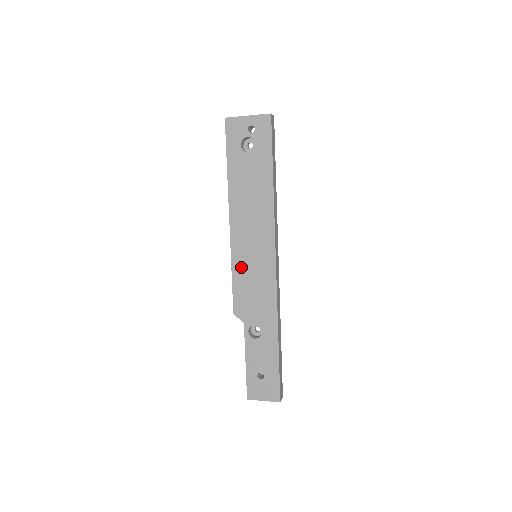
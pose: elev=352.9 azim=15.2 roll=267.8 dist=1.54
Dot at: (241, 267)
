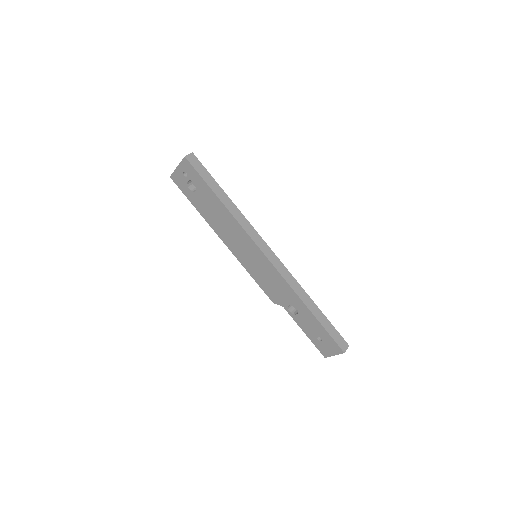
Dot at: (252, 270)
